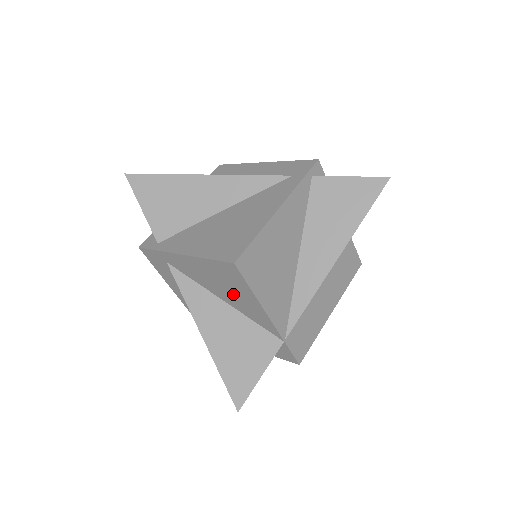
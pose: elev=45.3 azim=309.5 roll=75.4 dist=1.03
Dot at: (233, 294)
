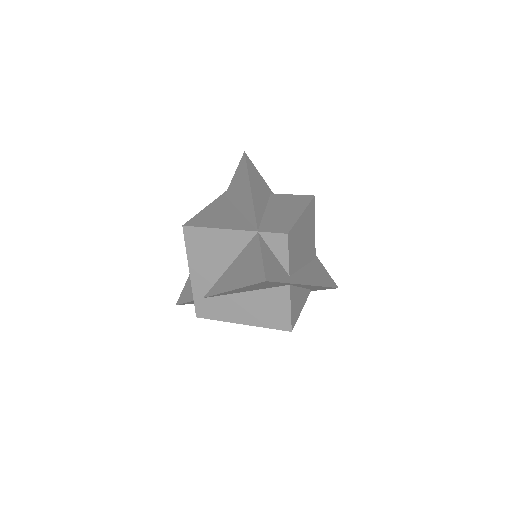
Dot at: (216, 250)
